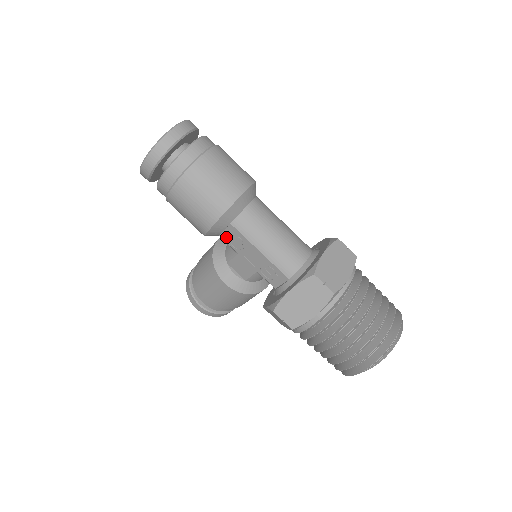
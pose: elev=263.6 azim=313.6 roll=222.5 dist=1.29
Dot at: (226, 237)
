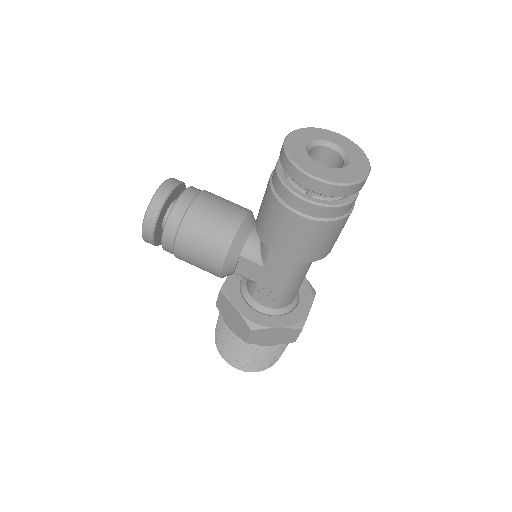
Dot at: (275, 256)
